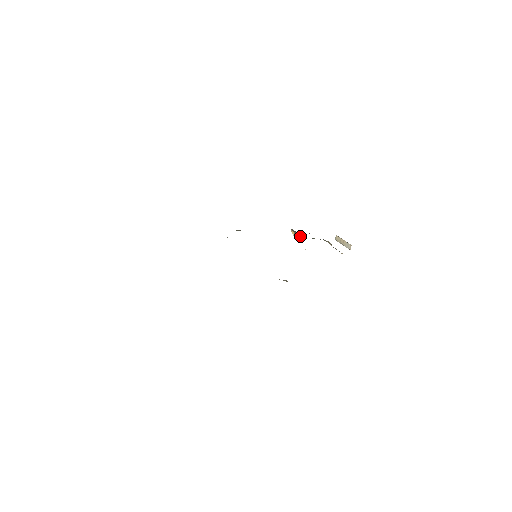
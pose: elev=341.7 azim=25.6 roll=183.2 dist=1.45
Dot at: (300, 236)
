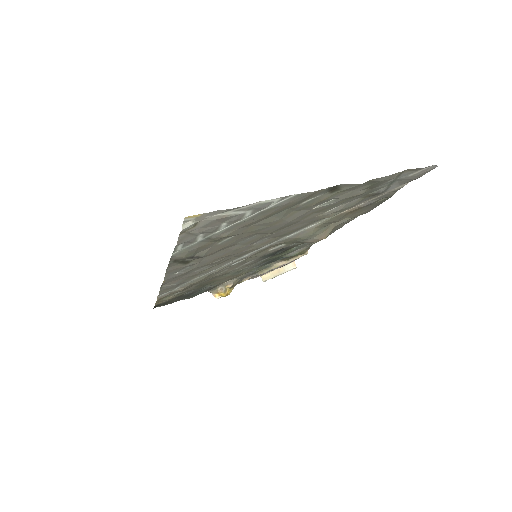
Dot at: (230, 291)
